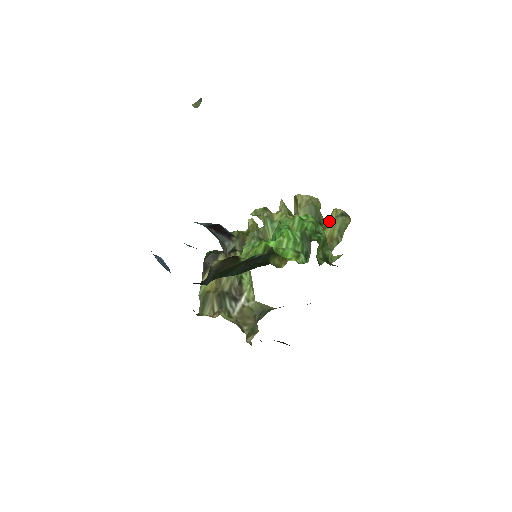
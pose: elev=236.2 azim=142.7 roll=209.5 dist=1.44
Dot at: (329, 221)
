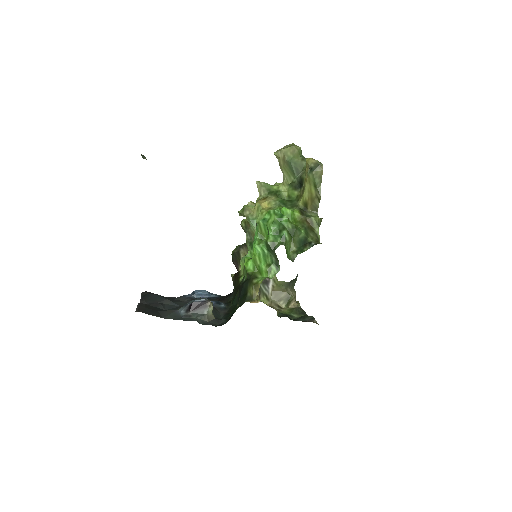
Dot at: occluded
